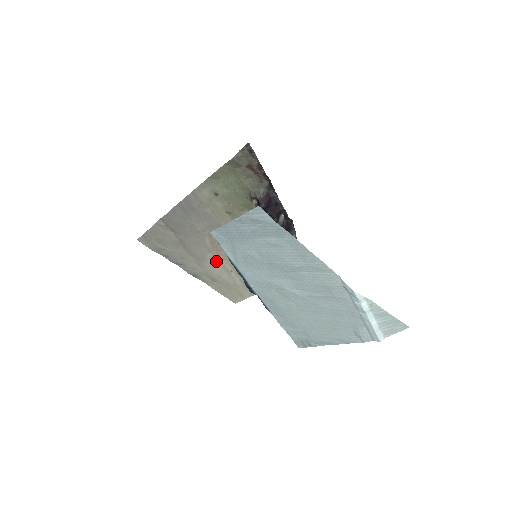
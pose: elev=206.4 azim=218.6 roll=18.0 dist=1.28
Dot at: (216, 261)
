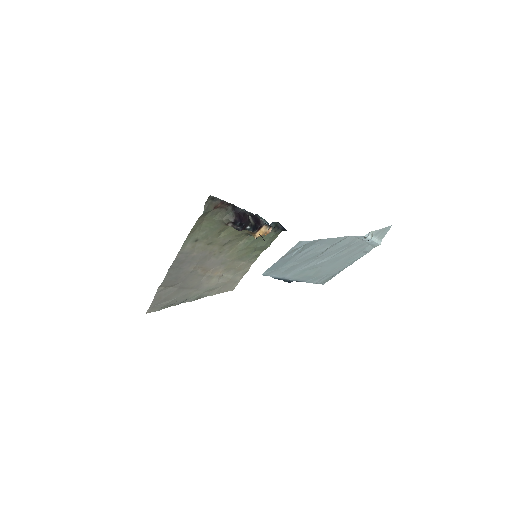
Dot at: (210, 278)
